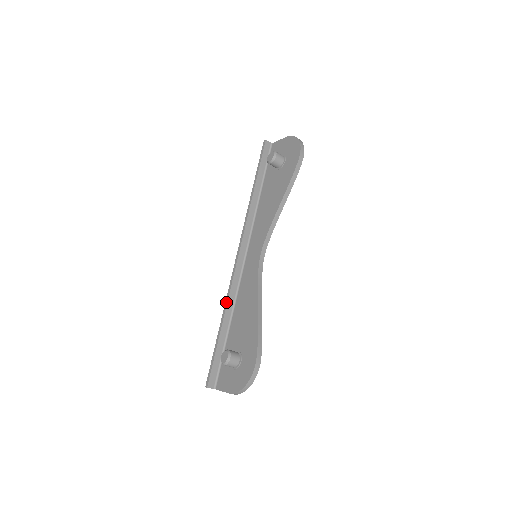
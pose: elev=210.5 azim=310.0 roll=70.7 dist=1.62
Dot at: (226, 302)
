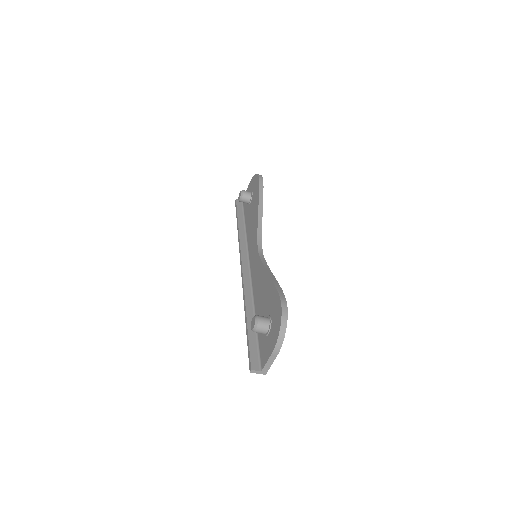
Dot at: (244, 300)
